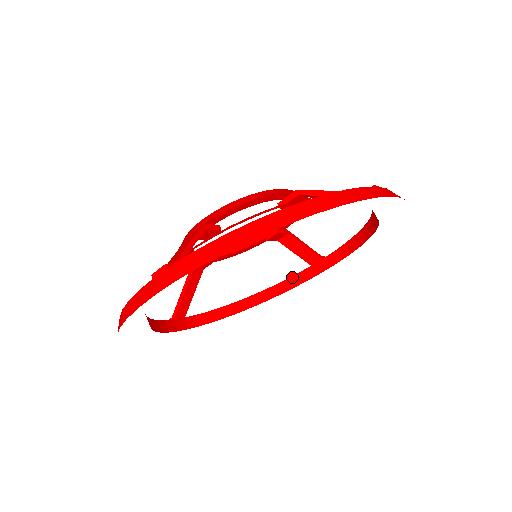
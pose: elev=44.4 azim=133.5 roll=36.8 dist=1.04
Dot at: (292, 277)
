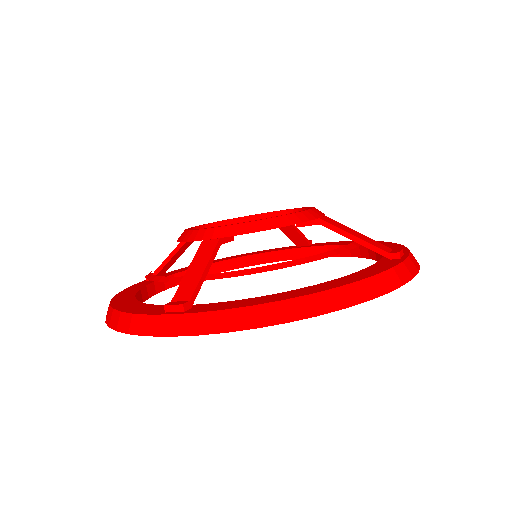
Dot at: (275, 252)
